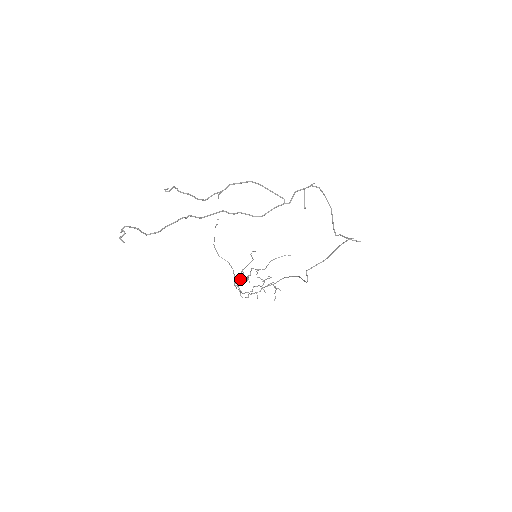
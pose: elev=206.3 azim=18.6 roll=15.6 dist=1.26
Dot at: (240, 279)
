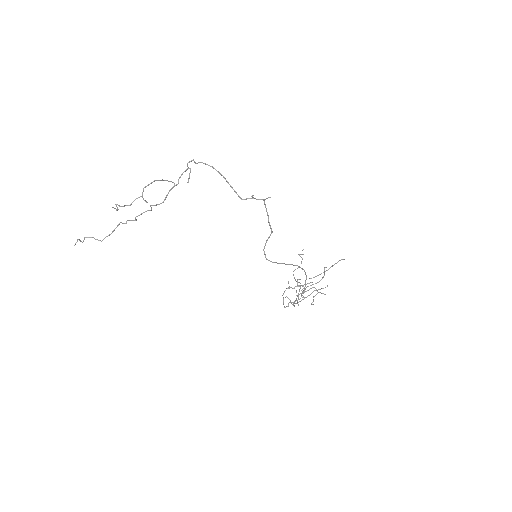
Dot at: (302, 295)
